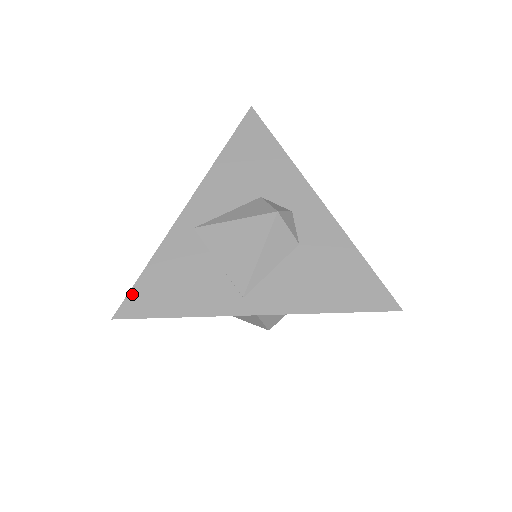
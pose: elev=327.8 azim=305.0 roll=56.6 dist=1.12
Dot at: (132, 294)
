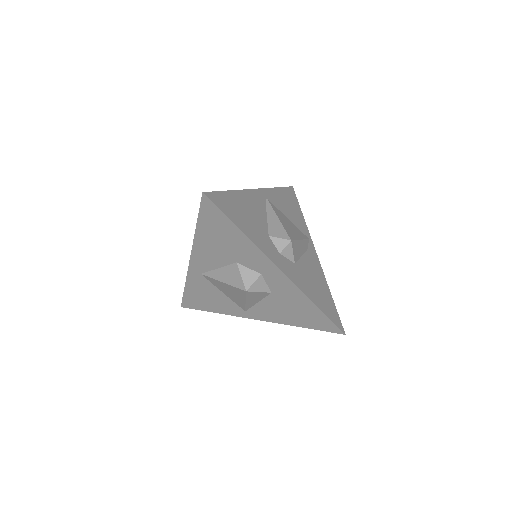
Dot at: (184, 299)
